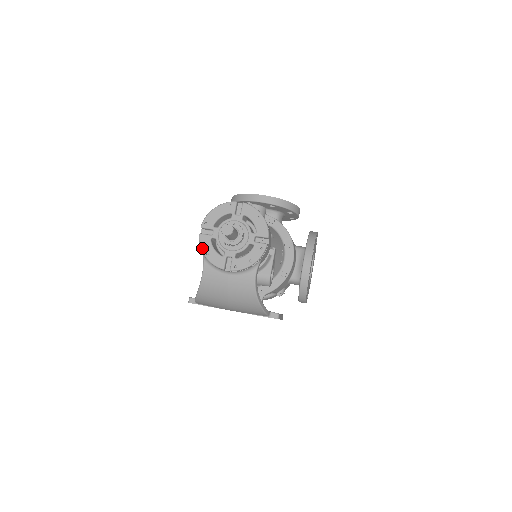
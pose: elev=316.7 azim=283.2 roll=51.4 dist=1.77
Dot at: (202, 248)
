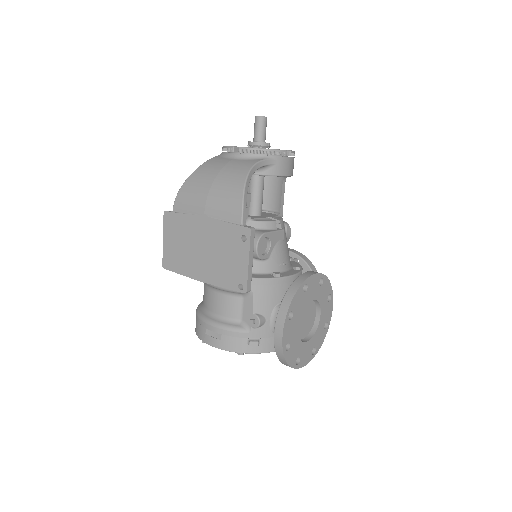
Dot at: occluded
